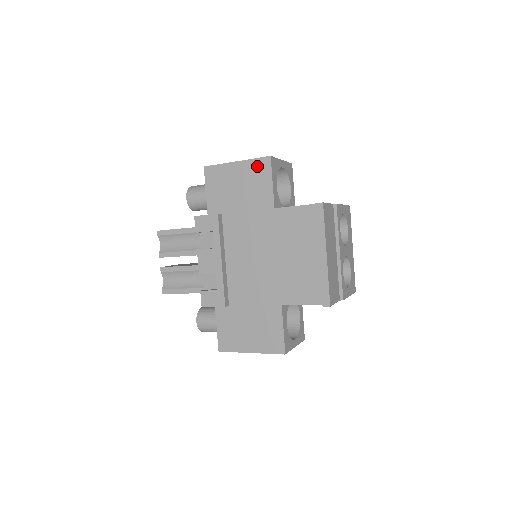
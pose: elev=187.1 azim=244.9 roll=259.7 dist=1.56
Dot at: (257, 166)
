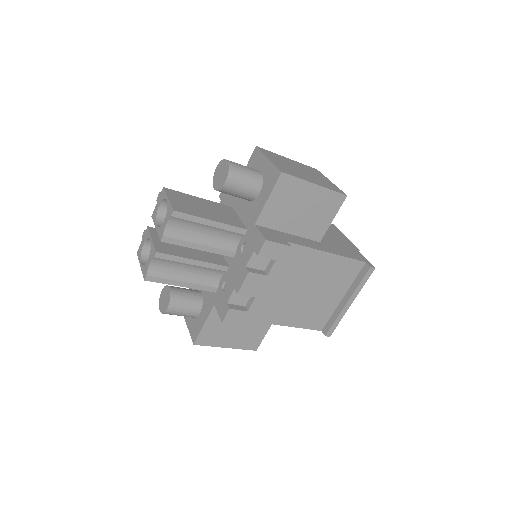
Dot at: (331, 199)
